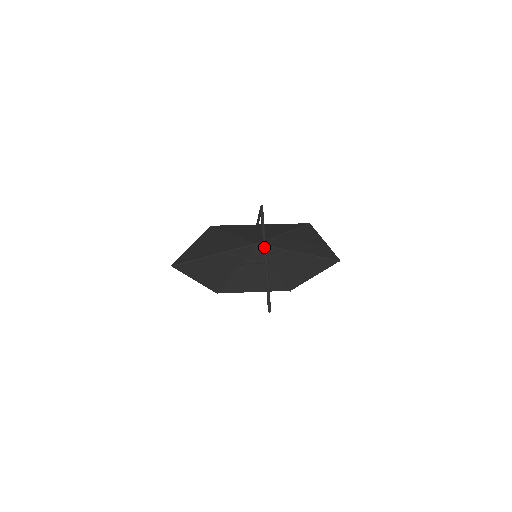
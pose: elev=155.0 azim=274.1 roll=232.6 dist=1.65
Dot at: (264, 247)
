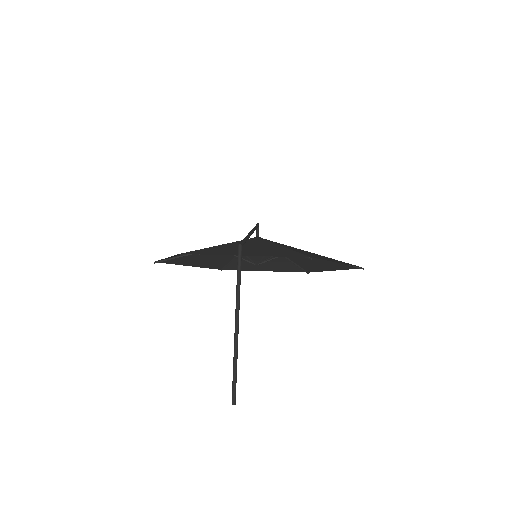
Dot at: (236, 311)
